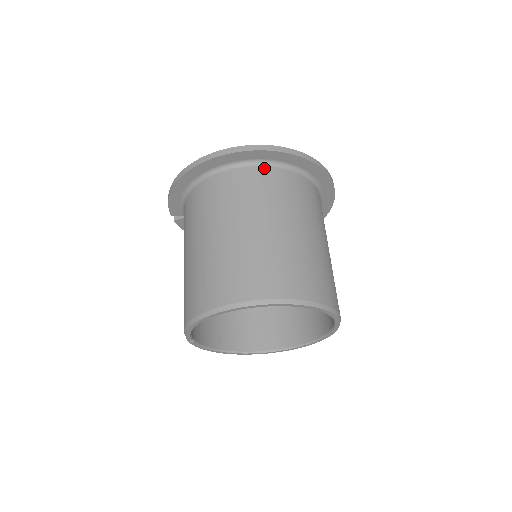
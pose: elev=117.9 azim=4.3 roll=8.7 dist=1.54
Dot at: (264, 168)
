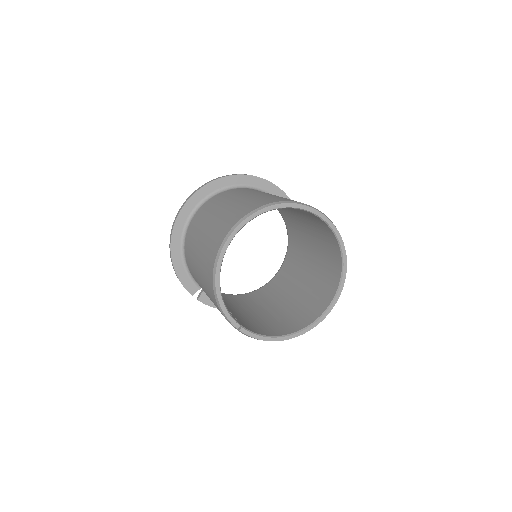
Dot at: (213, 197)
